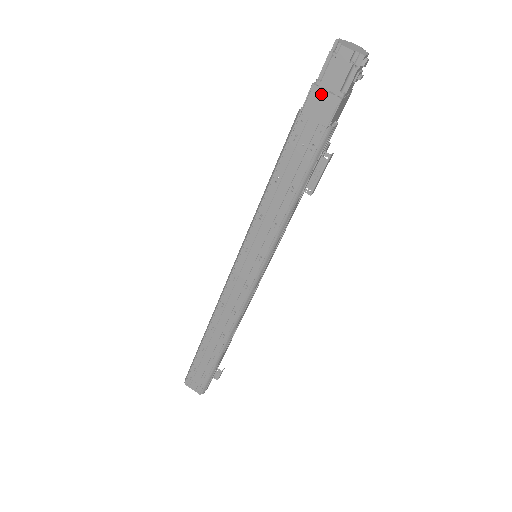
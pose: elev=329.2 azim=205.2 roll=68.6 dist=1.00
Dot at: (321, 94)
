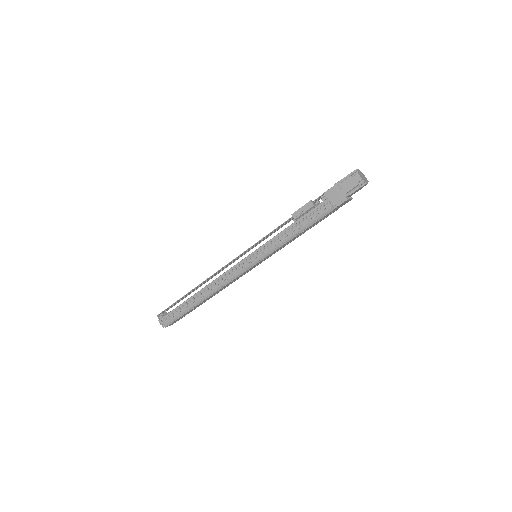
Dot at: occluded
